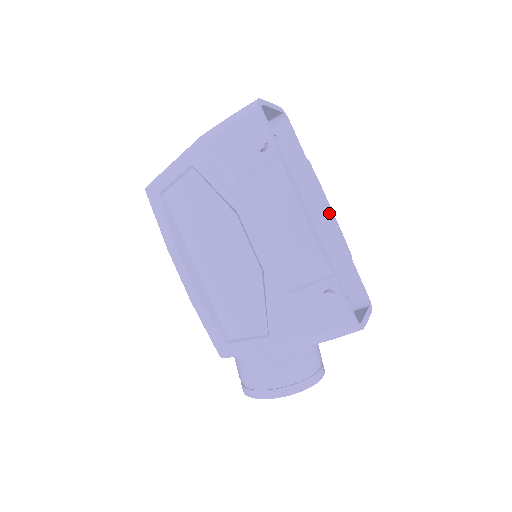
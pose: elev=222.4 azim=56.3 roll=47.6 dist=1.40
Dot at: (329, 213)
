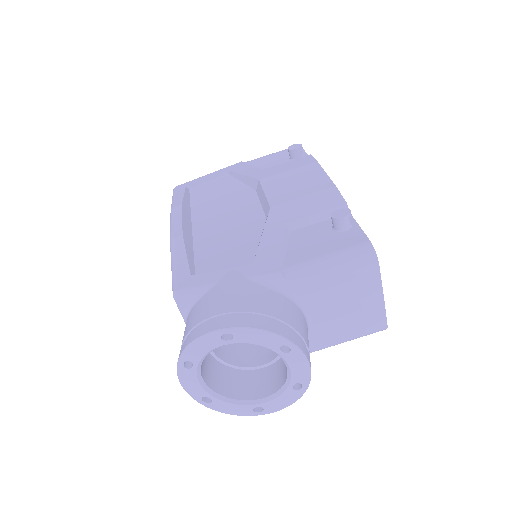
Dot at: occluded
